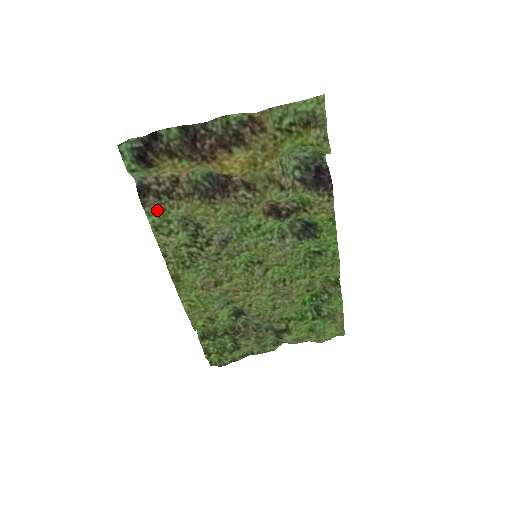
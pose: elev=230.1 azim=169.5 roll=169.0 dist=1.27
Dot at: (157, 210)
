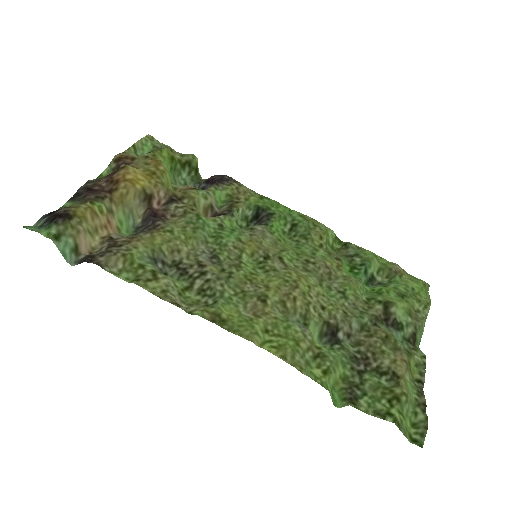
Dot at: (118, 265)
